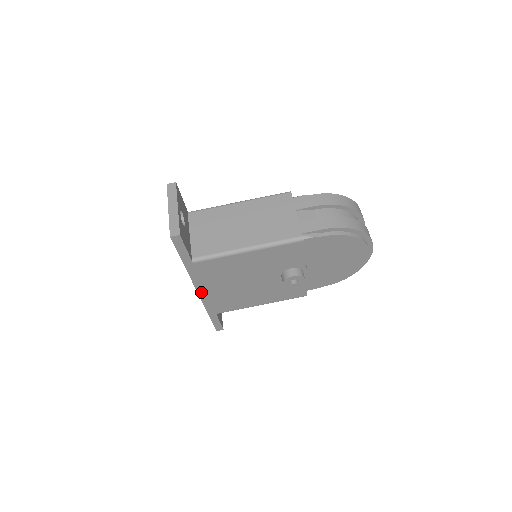
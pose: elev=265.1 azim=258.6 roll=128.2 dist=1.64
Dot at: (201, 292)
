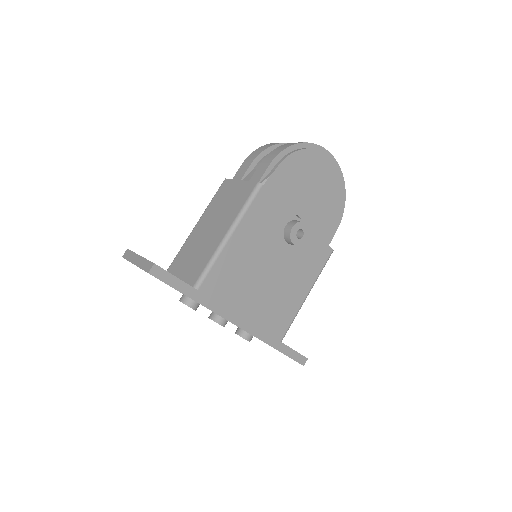
Dot at: (240, 323)
